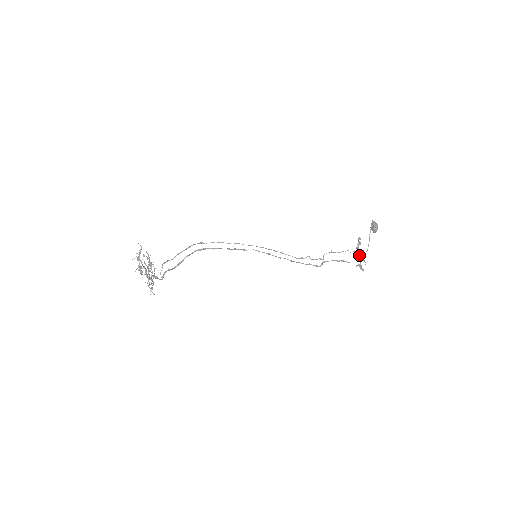
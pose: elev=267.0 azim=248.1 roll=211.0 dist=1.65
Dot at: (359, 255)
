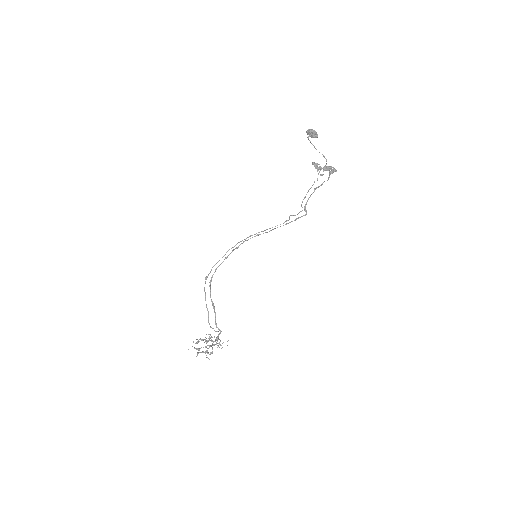
Dot at: occluded
